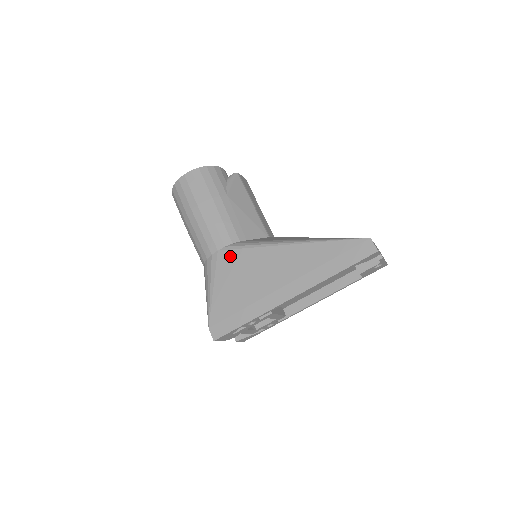
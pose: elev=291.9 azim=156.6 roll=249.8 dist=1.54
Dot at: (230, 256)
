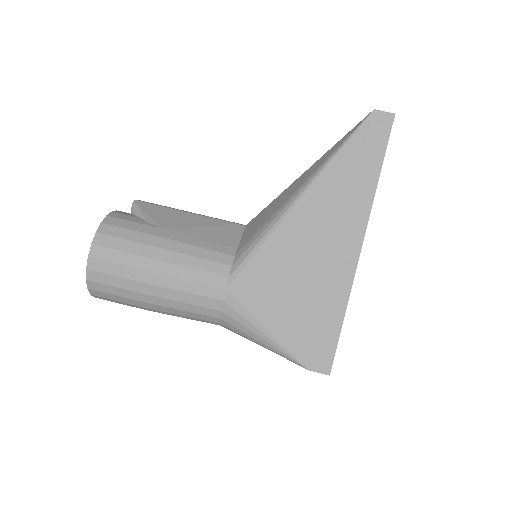
Dot at: (247, 280)
